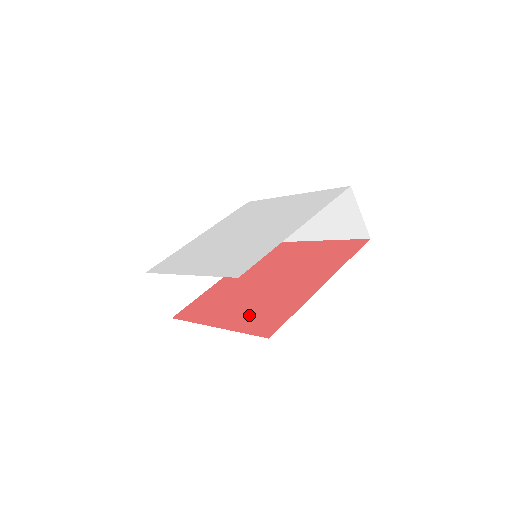
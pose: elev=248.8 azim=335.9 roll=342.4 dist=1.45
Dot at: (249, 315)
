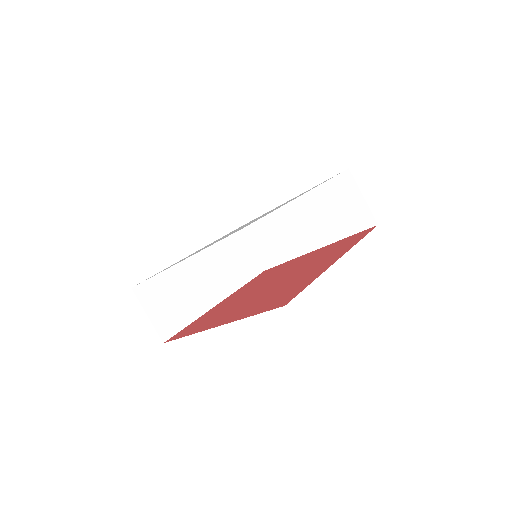
Dot at: (256, 305)
